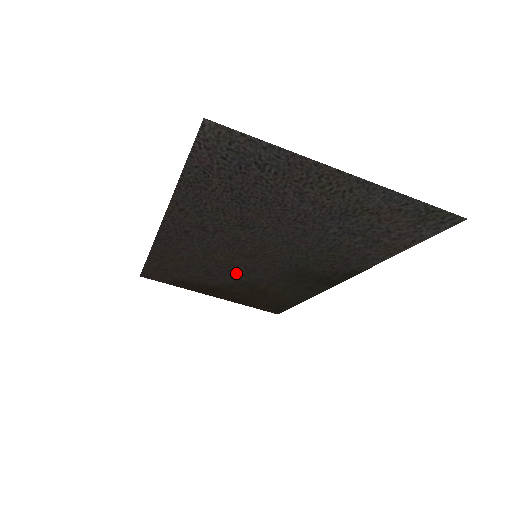
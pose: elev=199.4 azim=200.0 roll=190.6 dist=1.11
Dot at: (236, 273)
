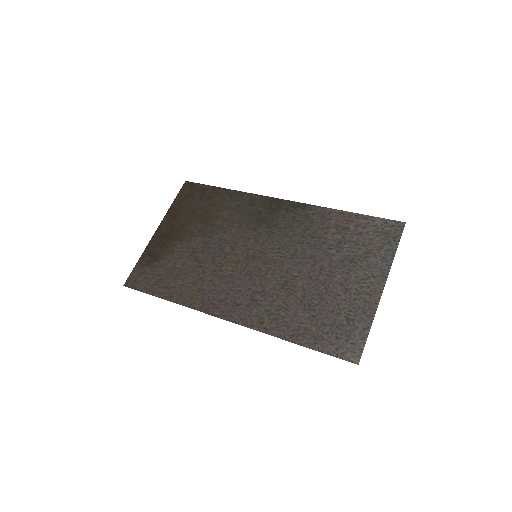
Dot at: (216, 246)
